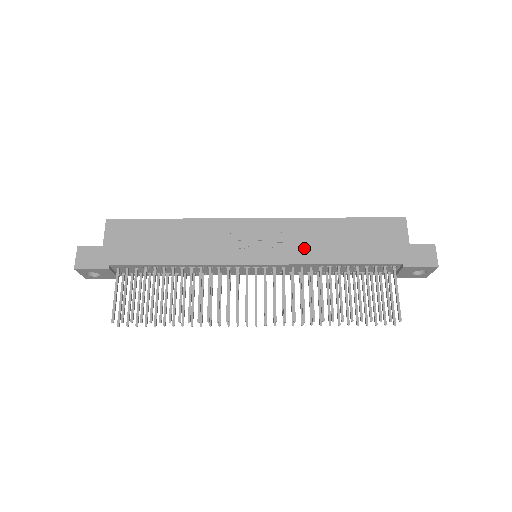
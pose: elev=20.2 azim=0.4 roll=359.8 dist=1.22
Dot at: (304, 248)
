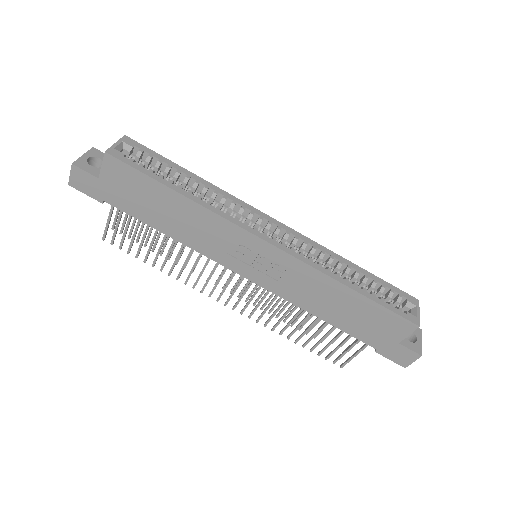
Dot at: (298, 292)
